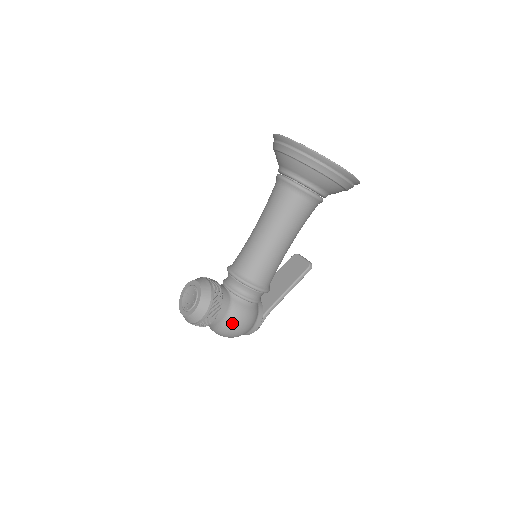
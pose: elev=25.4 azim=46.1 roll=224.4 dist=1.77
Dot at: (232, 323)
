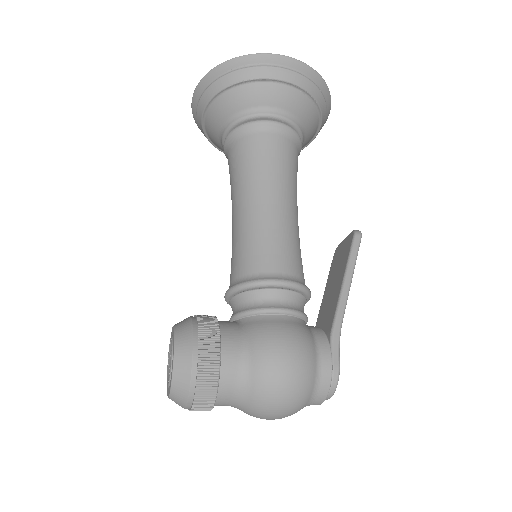
Dot at: (261, 359)
